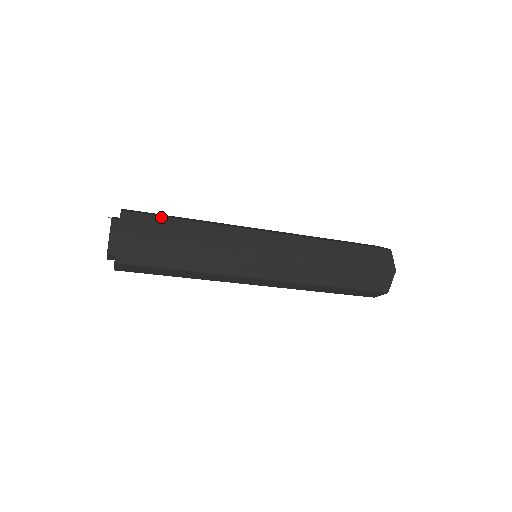
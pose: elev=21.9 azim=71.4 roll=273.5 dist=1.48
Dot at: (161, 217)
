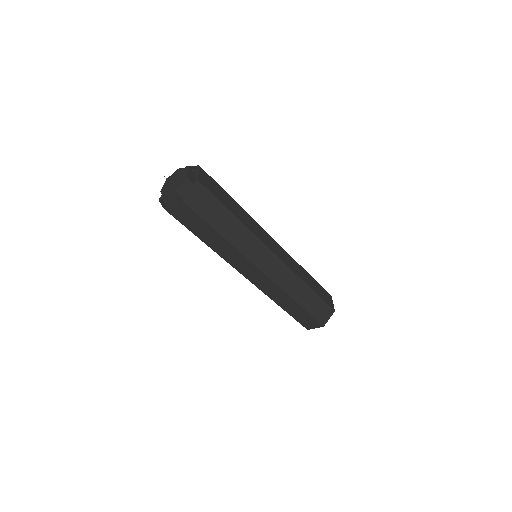
Dot at: occluded
